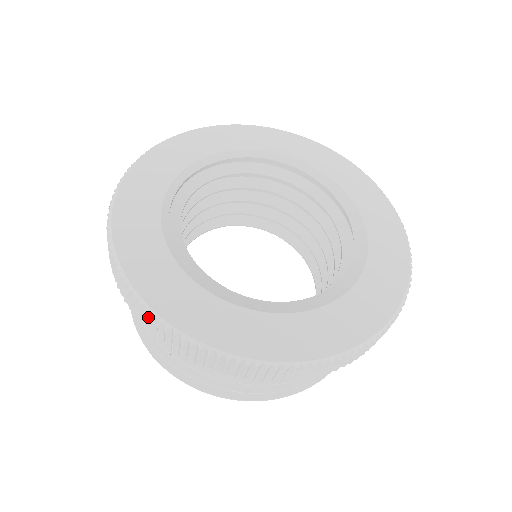
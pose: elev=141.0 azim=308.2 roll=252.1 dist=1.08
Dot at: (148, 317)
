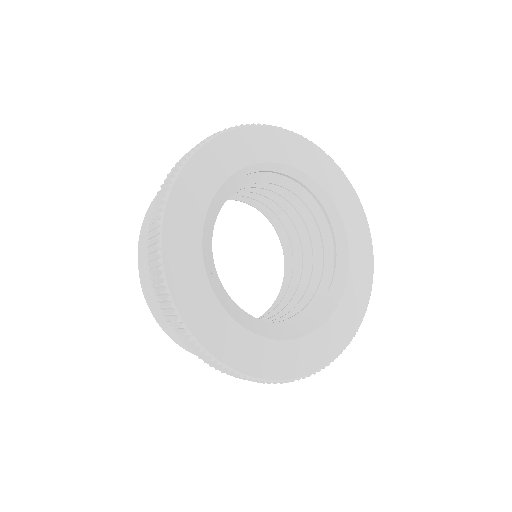
Dot at: occluded
